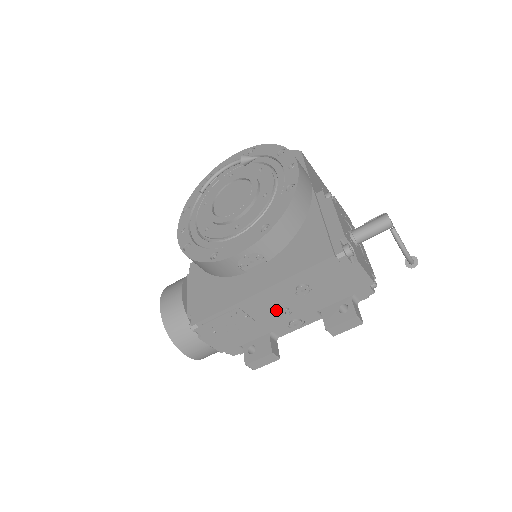
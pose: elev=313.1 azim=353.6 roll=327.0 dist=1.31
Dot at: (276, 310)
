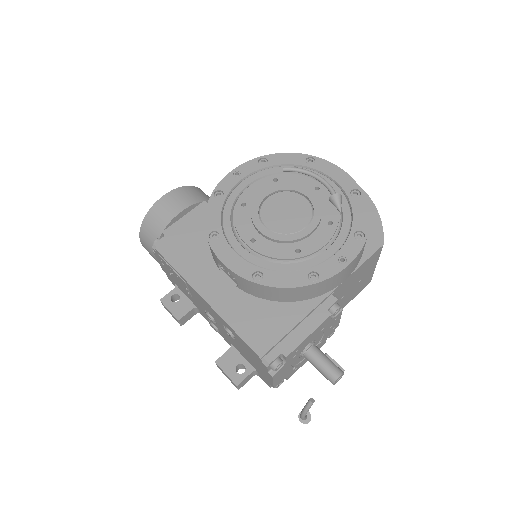
Dot at: occluded
